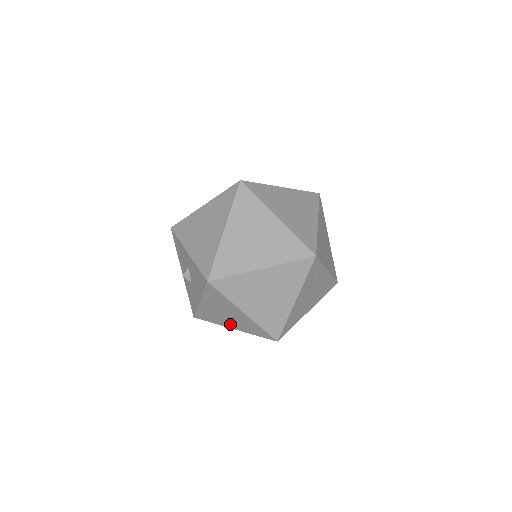
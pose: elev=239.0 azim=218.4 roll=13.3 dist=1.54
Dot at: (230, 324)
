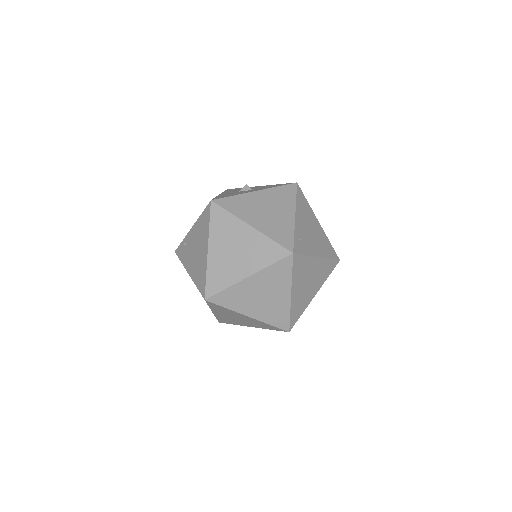
Dot at: occluded
